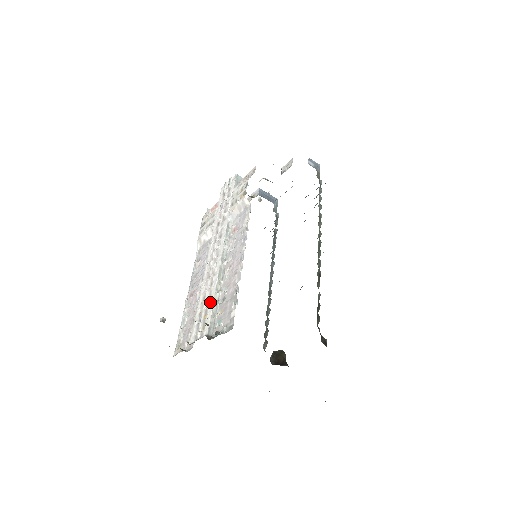
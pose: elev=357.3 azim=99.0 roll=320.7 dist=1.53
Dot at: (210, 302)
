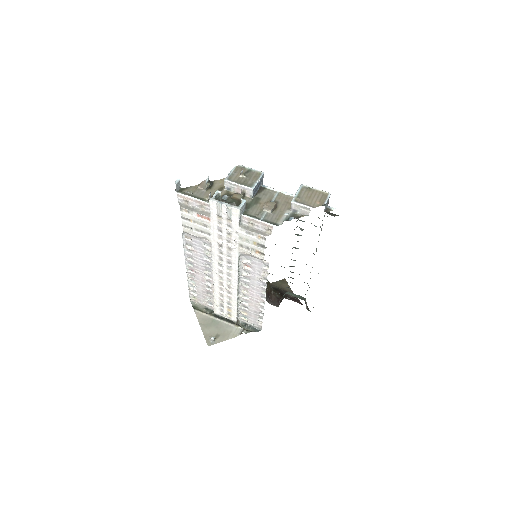
Dot at: (233, 306)
